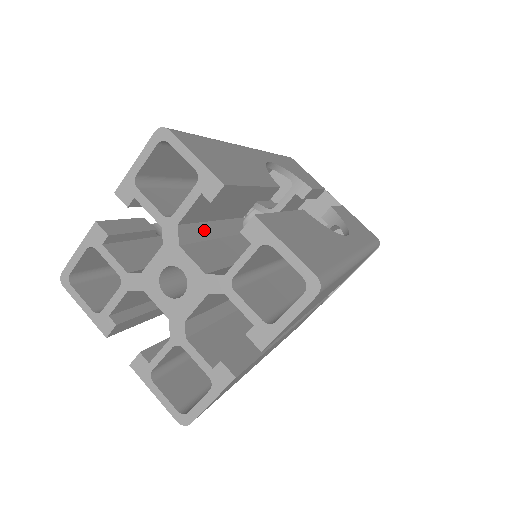
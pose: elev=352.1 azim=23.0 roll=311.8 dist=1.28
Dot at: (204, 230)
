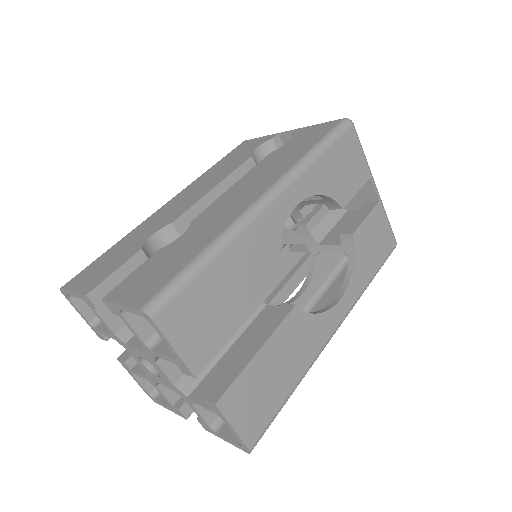
Dot at: occluded
